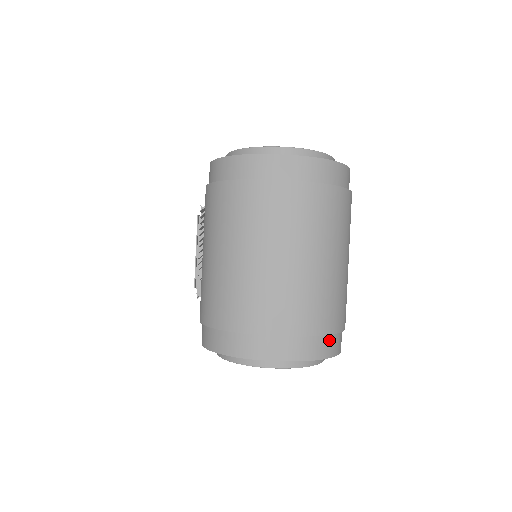
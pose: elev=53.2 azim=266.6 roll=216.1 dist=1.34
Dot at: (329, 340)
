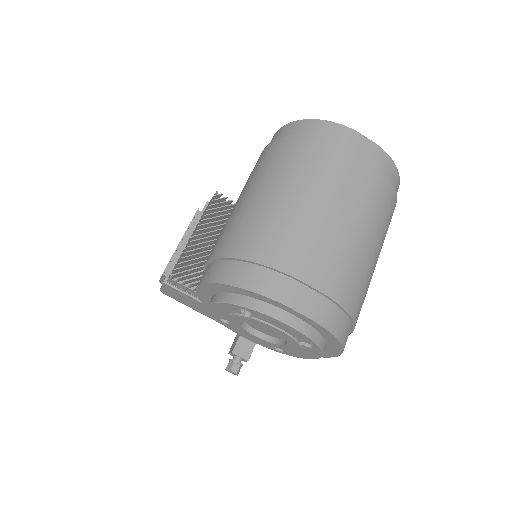
Dot at: (347, 325)
